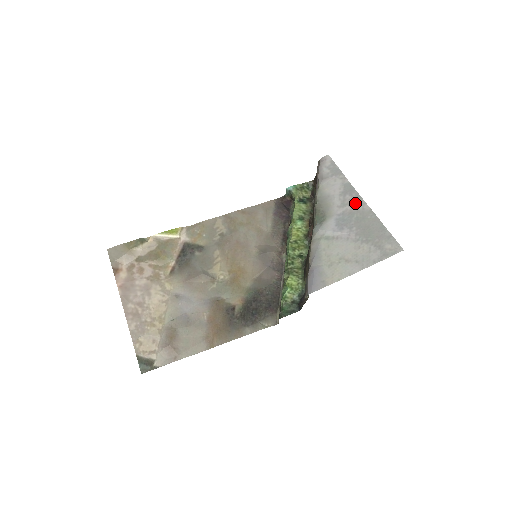
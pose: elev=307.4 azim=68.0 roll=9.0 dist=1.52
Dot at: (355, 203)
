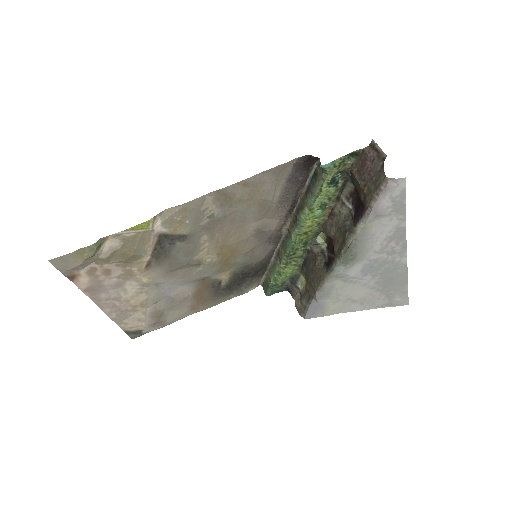
Dot at: (395, 253)
